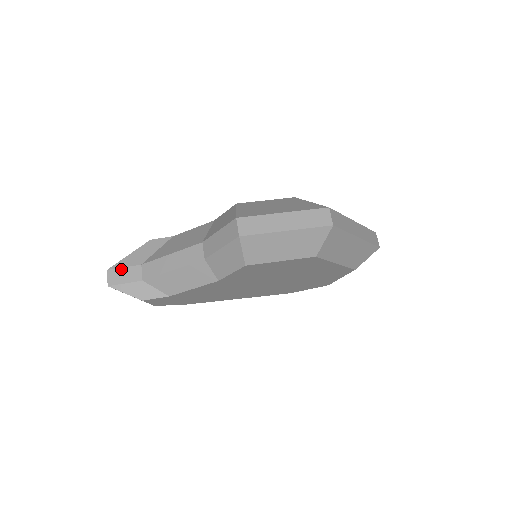
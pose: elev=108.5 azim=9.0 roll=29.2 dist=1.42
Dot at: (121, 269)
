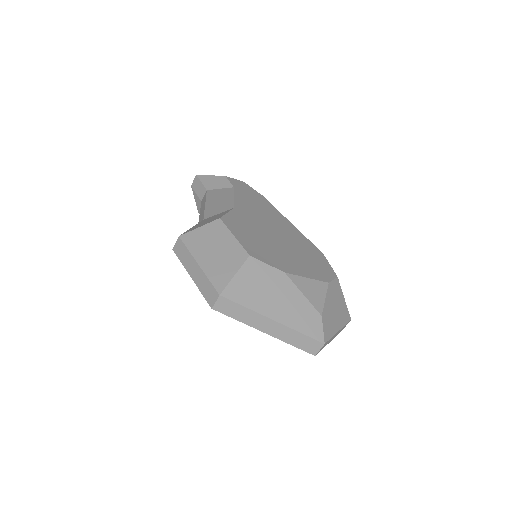
Dot at: (200, 182)
